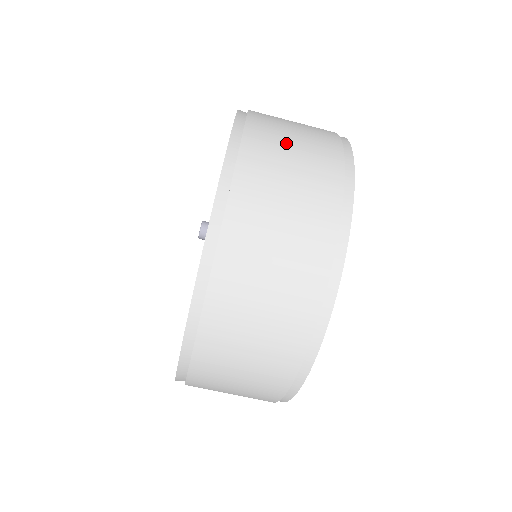
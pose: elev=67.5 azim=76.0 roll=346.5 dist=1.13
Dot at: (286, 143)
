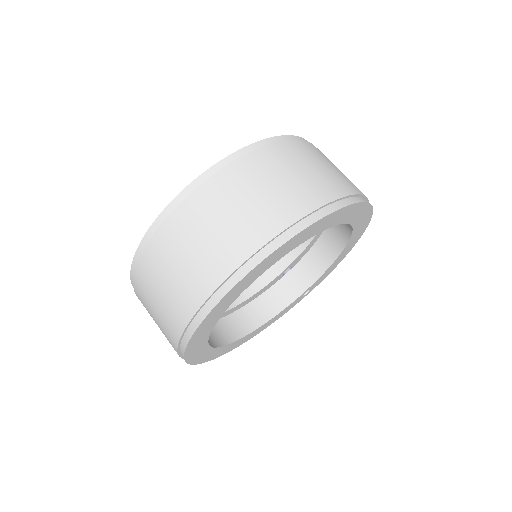
Dot at: (301, 165)
